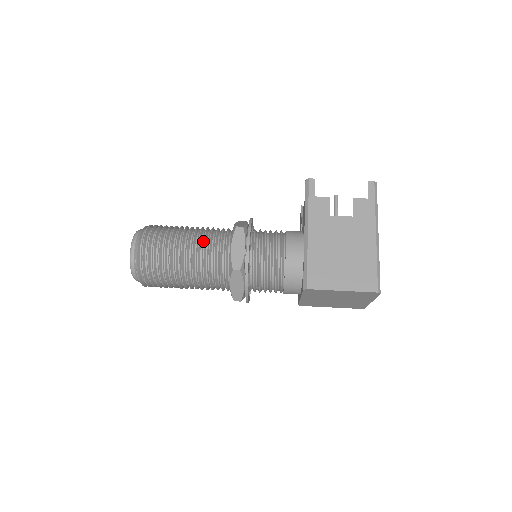
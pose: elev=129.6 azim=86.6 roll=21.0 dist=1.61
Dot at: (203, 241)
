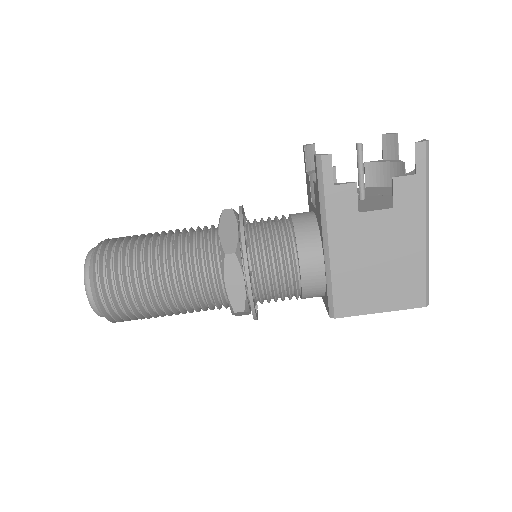
Dot at: (183, 276)
